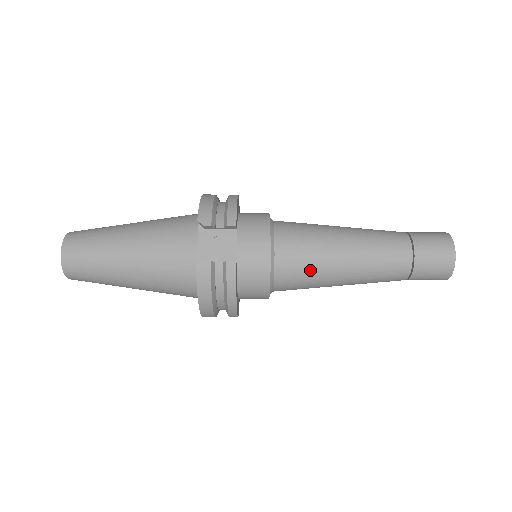
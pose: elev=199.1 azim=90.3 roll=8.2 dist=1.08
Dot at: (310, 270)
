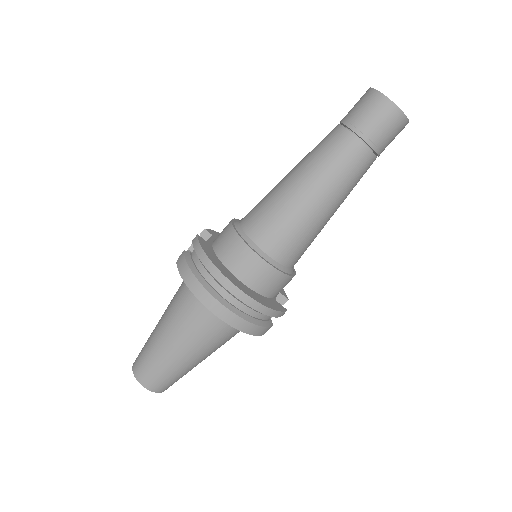
Dot at: (267, 204)
